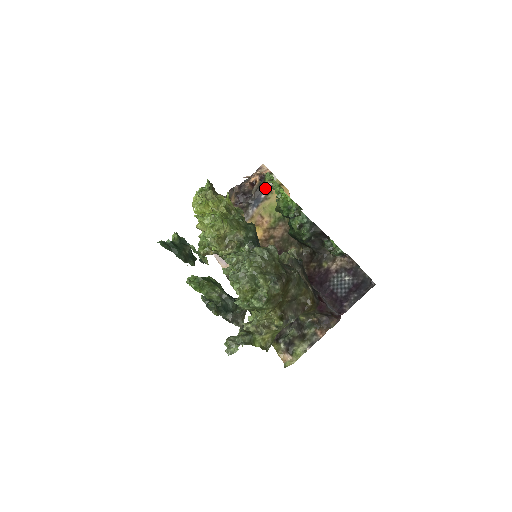
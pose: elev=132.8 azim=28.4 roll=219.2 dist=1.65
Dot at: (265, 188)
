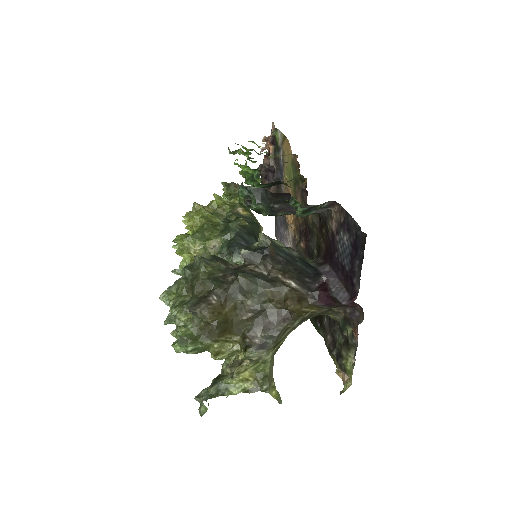
Dot at: (280, 151)
